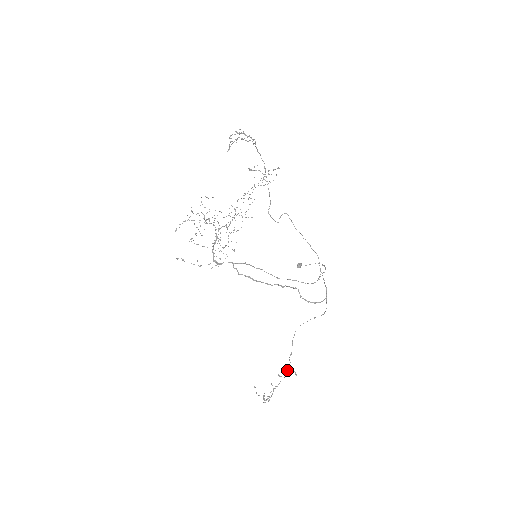
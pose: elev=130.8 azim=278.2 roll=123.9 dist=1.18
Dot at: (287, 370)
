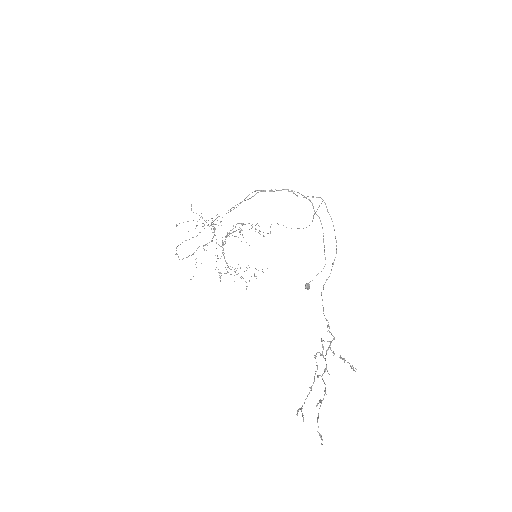
Dot at: occluded
